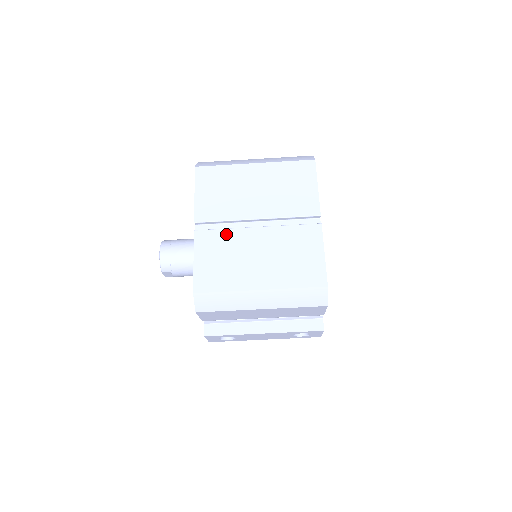
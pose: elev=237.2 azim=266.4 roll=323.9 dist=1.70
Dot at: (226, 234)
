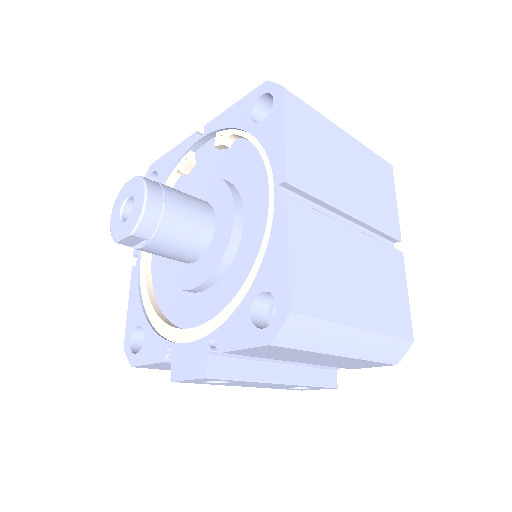
Dot at: (324, 222)
